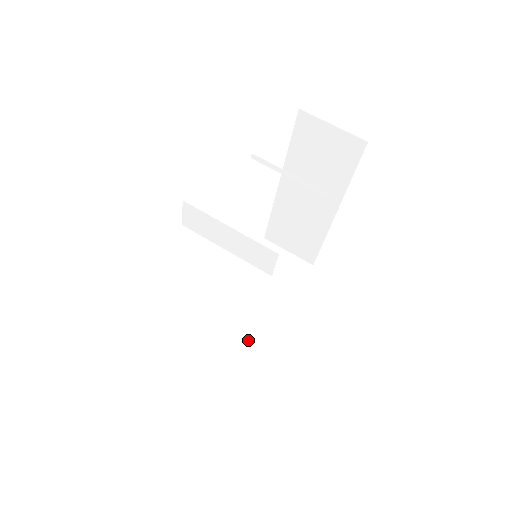
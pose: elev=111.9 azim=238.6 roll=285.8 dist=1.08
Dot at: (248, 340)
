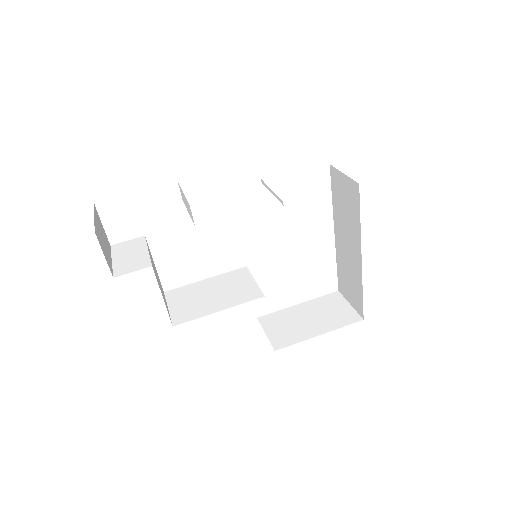
Dot at: (222, 308)
